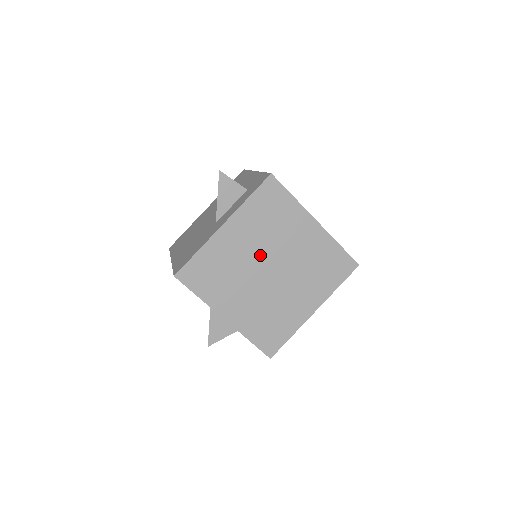
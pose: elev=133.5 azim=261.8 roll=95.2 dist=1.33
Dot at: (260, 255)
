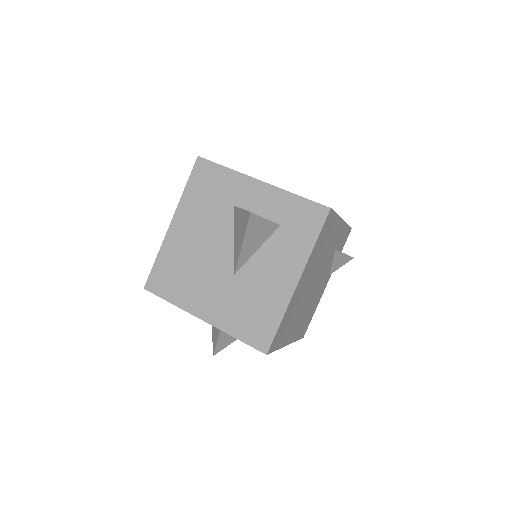
Dot at: occluded
